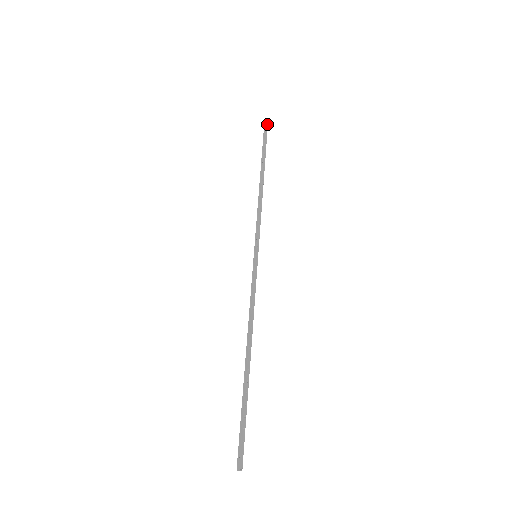
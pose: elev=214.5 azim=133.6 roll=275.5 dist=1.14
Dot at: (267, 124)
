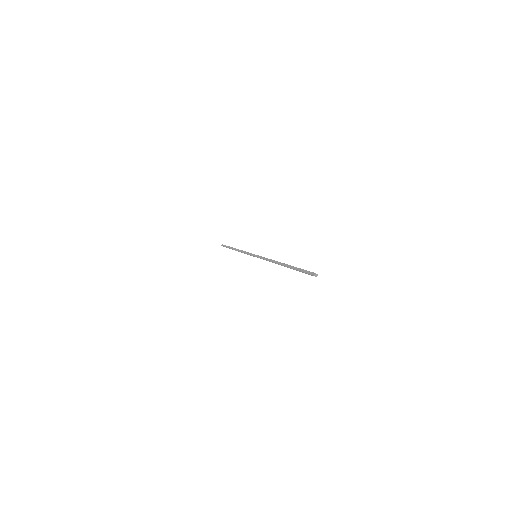
Dot at: occluded
